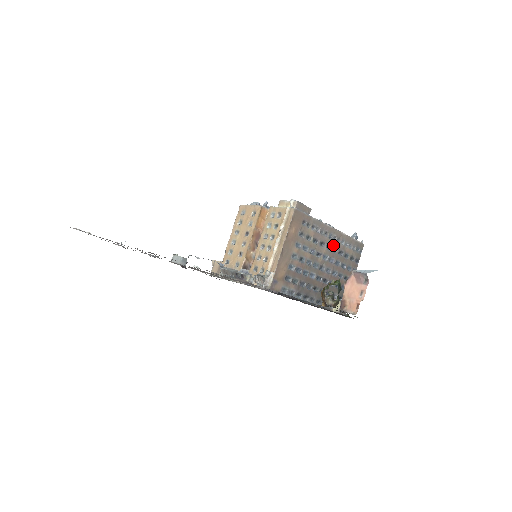
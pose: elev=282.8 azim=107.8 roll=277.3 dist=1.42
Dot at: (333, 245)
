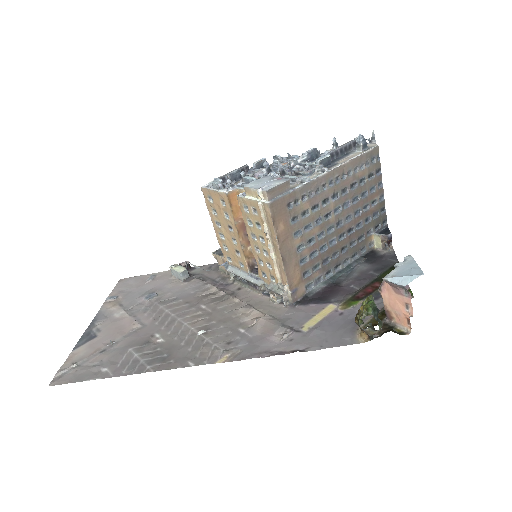
Dot at: (339, 188)
